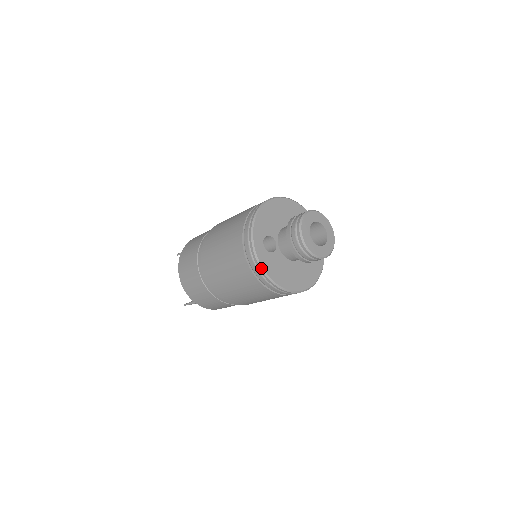
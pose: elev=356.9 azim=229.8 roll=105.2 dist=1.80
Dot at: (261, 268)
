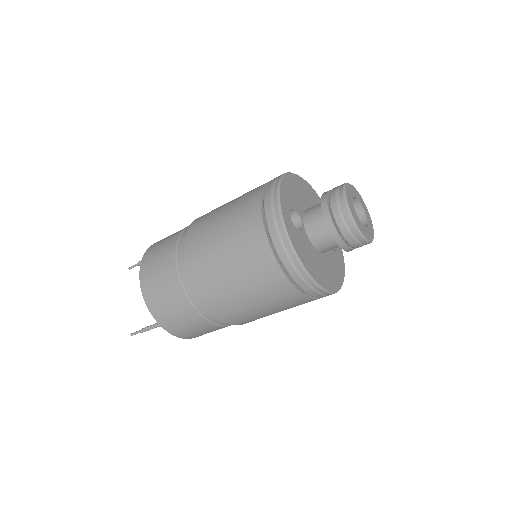
Dot at: (289, 242)
